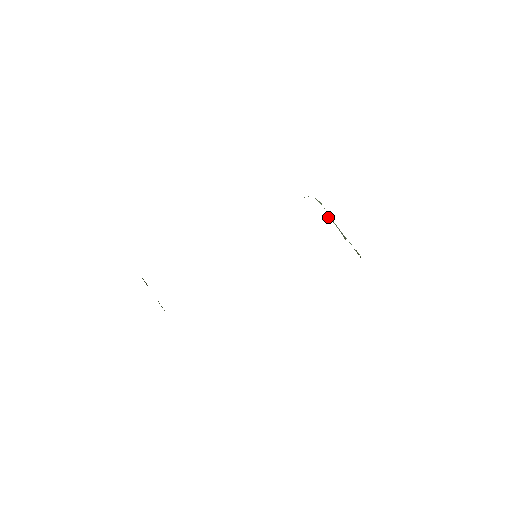
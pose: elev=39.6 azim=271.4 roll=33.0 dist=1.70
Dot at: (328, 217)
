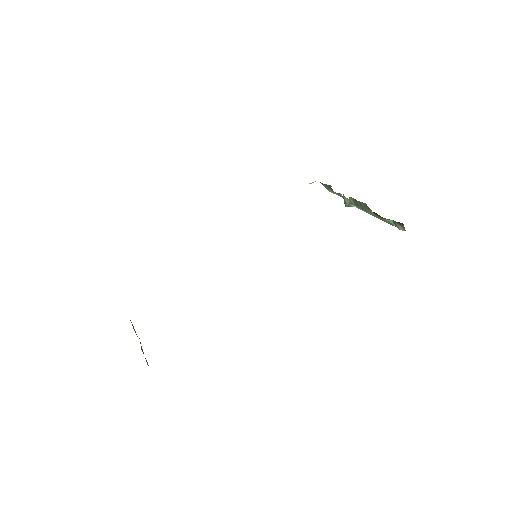
Dot at: (345, 201)
